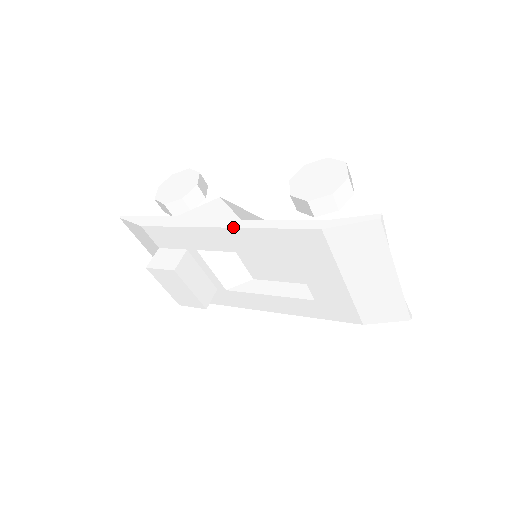
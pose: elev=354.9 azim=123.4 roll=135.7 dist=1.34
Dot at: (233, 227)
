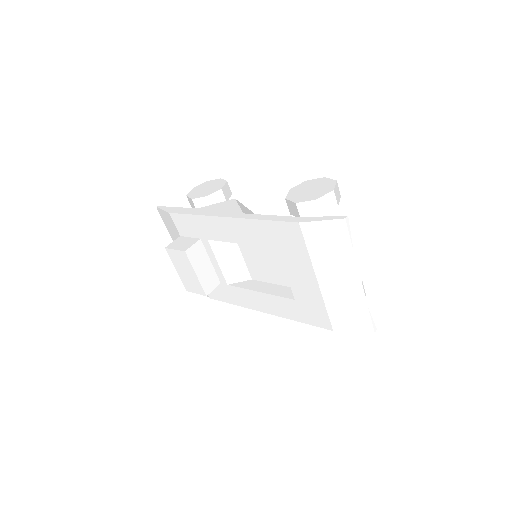
Dot at: (235, 217)
